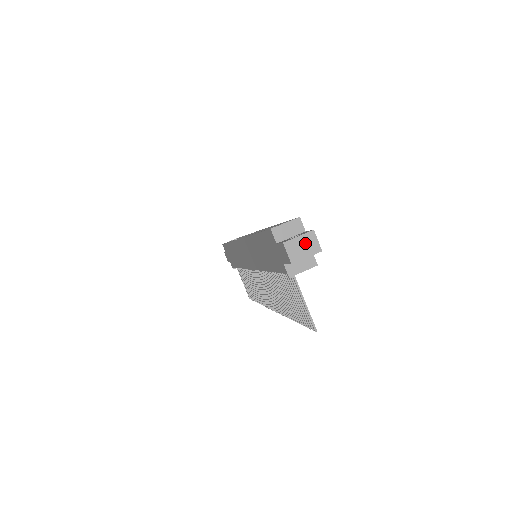
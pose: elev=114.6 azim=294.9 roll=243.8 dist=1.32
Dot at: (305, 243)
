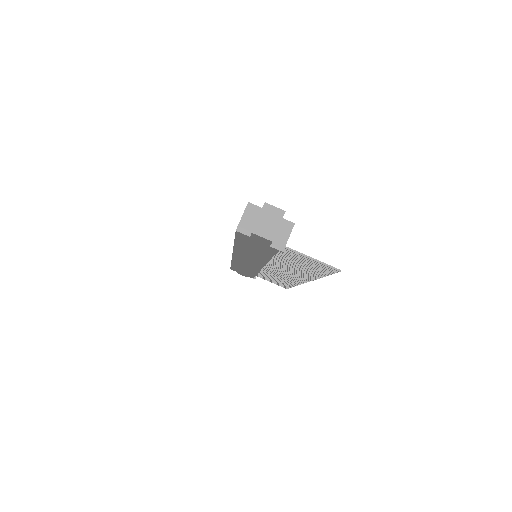
Dot at: (268, 218)
